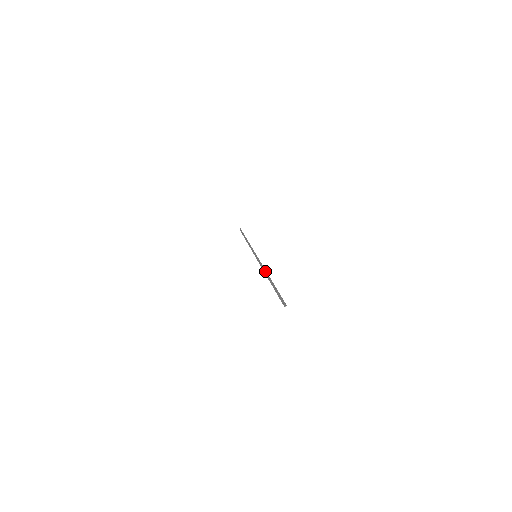
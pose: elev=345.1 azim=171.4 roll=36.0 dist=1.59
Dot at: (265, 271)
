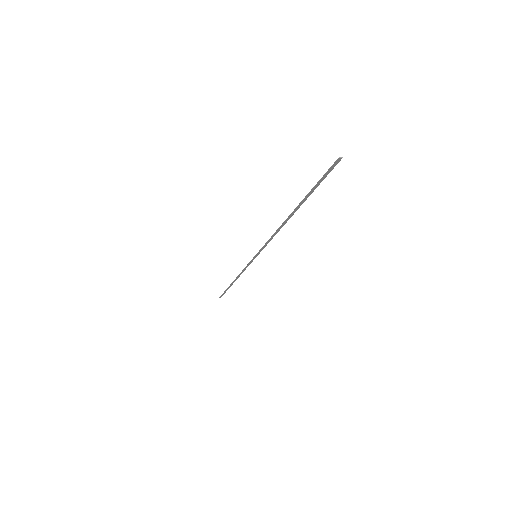
Dot at: (280, 228)
